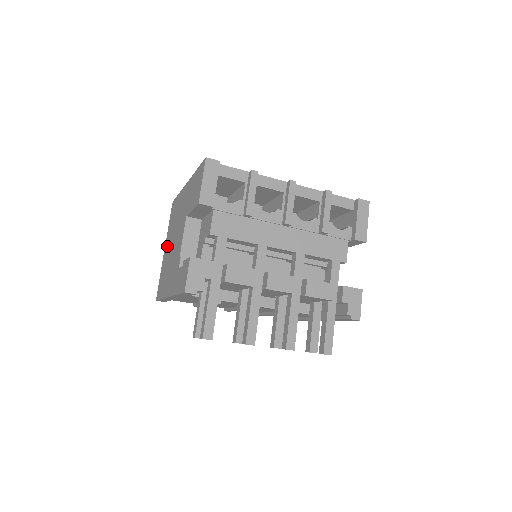
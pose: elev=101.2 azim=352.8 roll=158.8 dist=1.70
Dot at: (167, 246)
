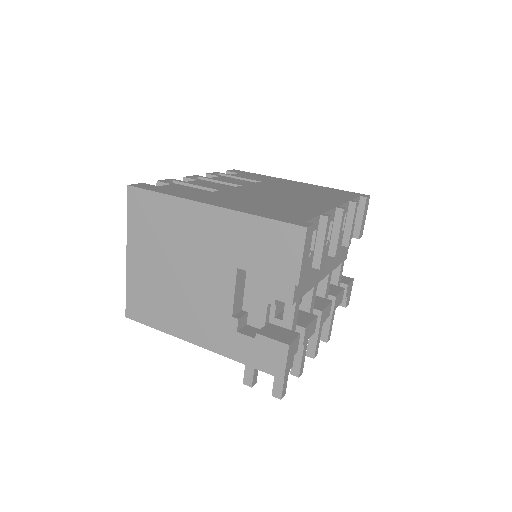
Dot at: (144, 258)
